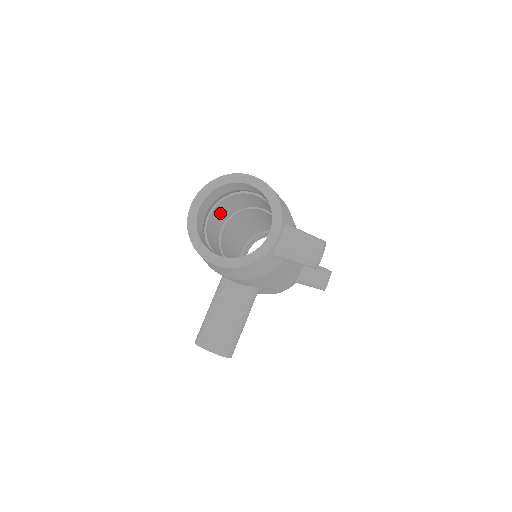
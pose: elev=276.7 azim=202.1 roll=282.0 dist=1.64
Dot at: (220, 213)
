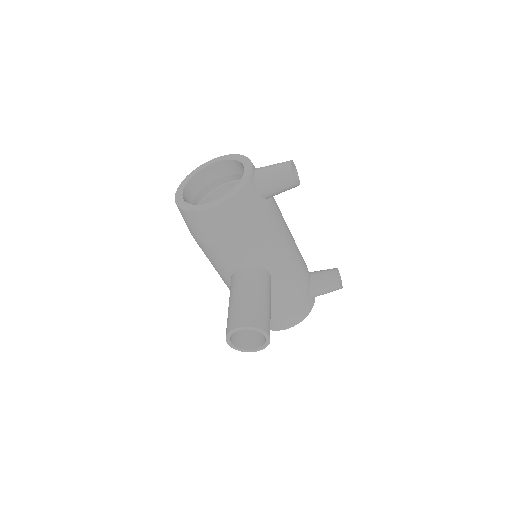
Dot at: occluded
